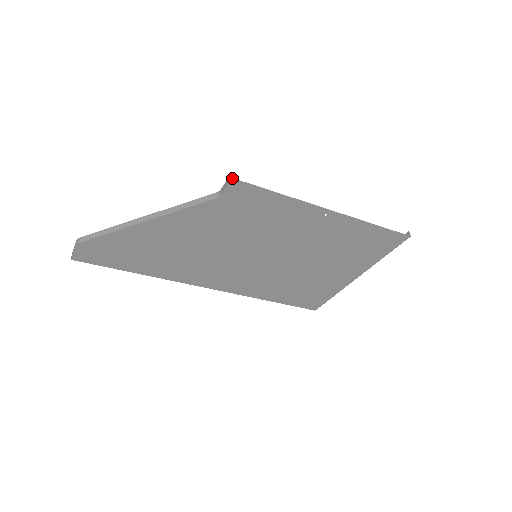
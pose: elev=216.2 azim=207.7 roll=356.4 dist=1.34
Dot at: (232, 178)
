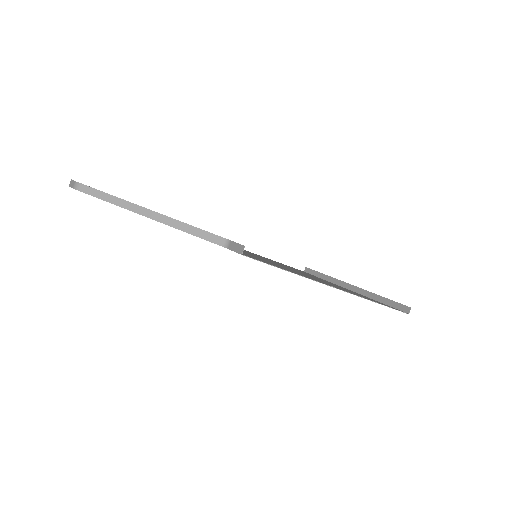
Dot at: (241, 254)
